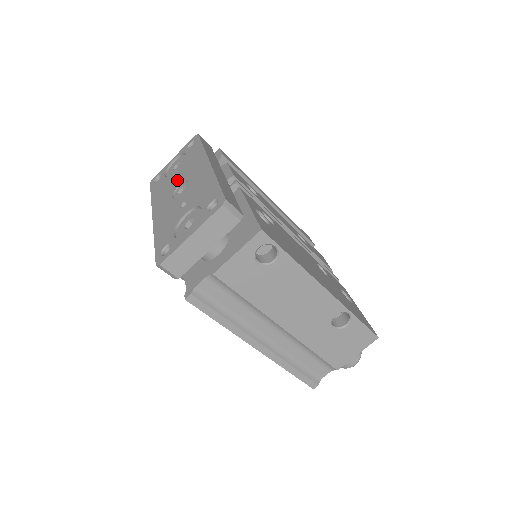
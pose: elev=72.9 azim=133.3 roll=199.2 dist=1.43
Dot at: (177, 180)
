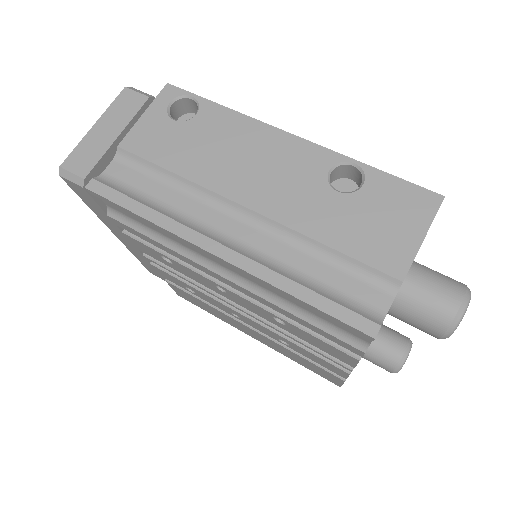
Dot at: occluded
